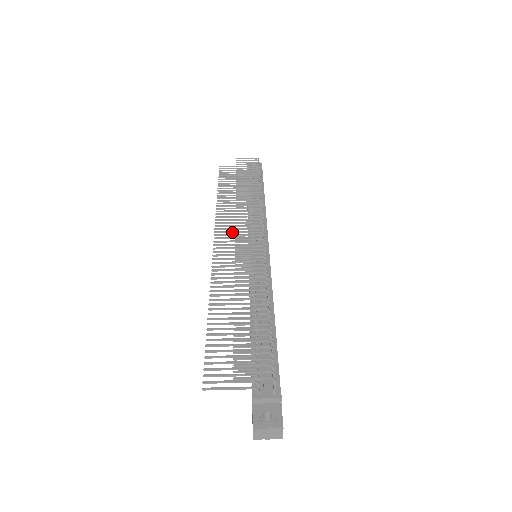
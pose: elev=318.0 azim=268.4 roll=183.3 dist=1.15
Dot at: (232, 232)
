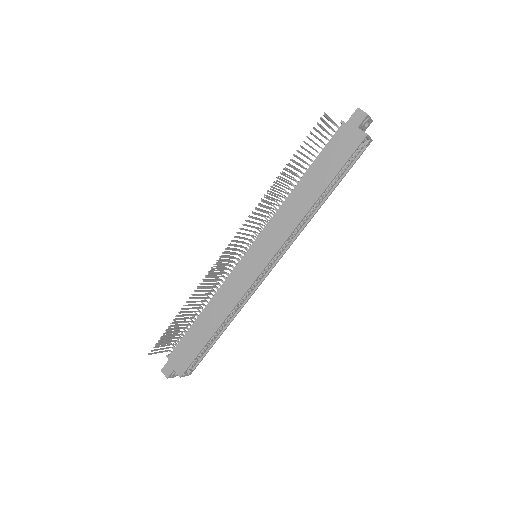
Dot at: (226, 261)
